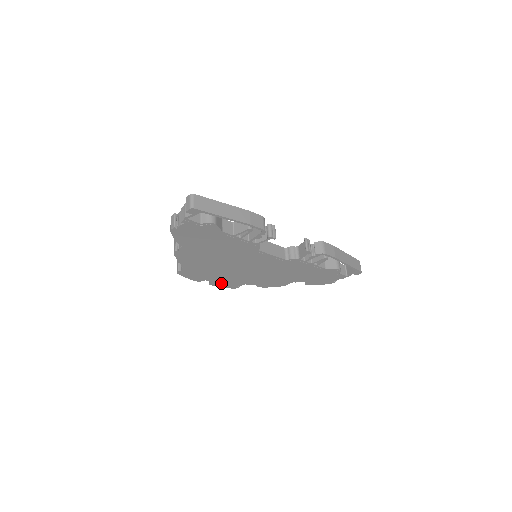
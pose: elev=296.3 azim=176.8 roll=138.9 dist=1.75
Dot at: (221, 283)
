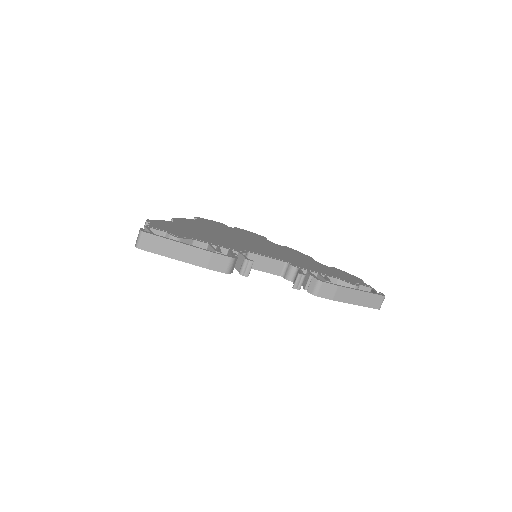
Dot at: occluded
